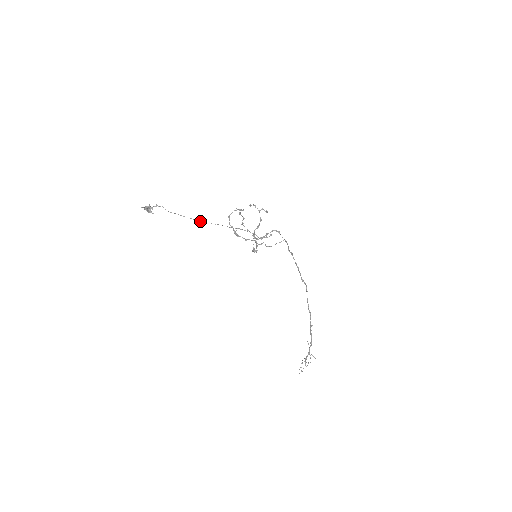
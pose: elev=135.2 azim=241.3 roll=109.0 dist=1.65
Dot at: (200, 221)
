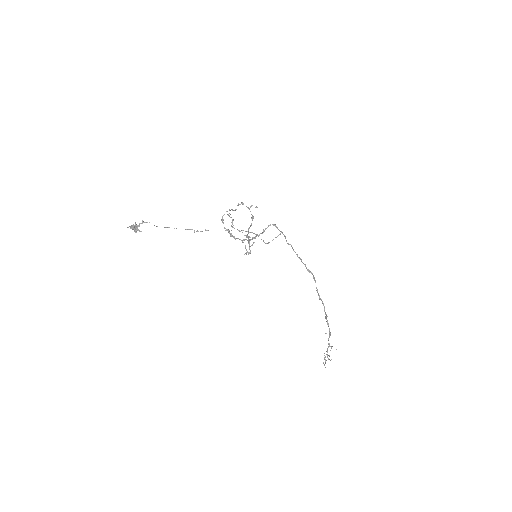
Dot at: occluded
